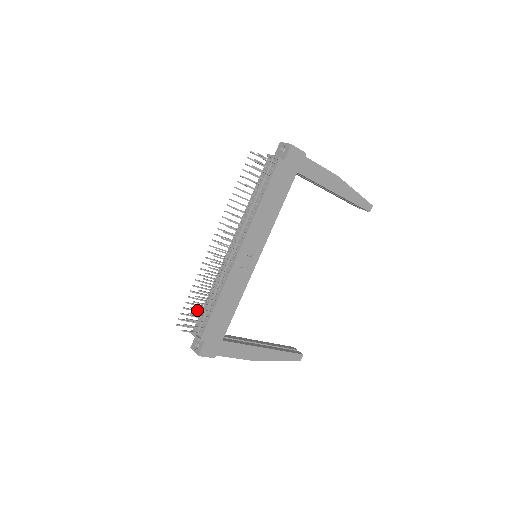
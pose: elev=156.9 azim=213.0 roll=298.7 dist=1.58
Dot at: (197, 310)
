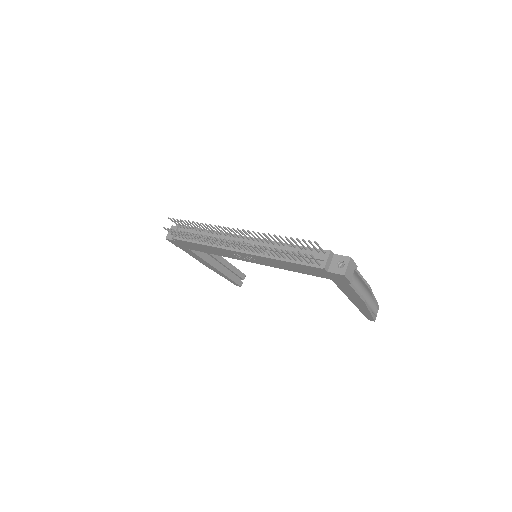
Dot at: occluded
